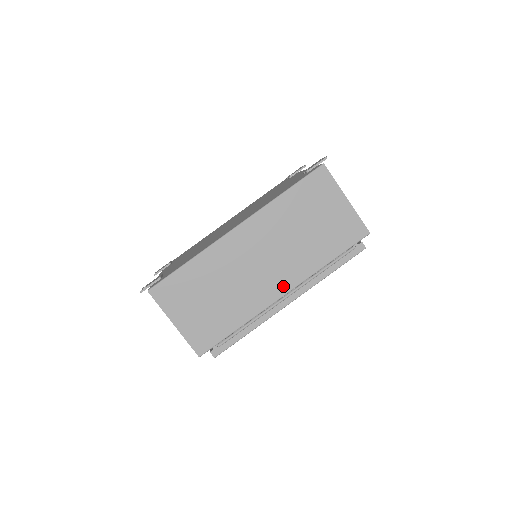
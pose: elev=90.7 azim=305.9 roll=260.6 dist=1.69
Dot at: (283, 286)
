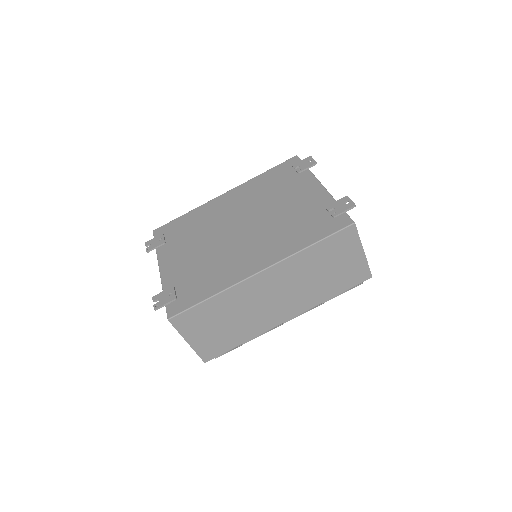
Dot at: (289, 315)
